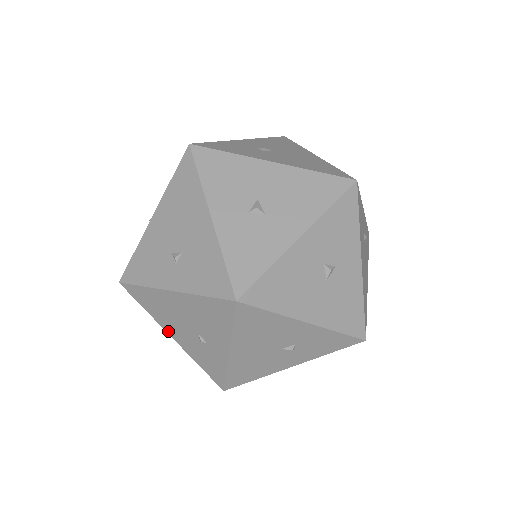
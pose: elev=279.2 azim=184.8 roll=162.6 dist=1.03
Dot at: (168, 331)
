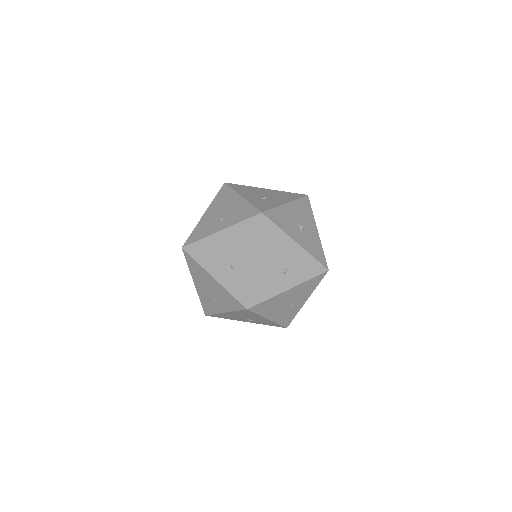
Dot at: (268, 317)
